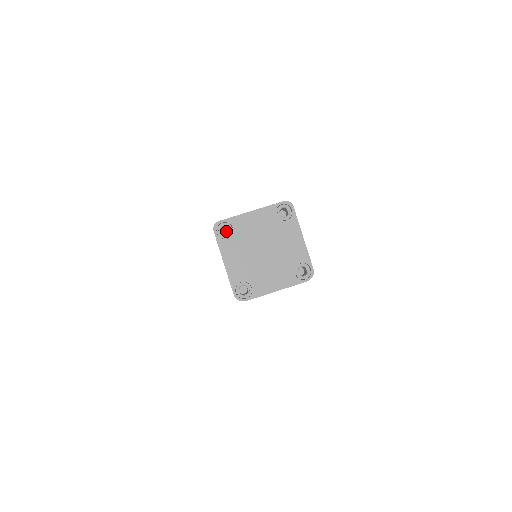
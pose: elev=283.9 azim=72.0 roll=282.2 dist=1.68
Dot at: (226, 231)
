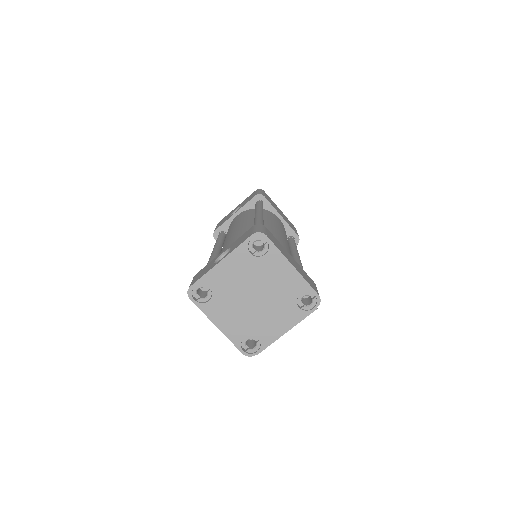
Dot at: occluded
